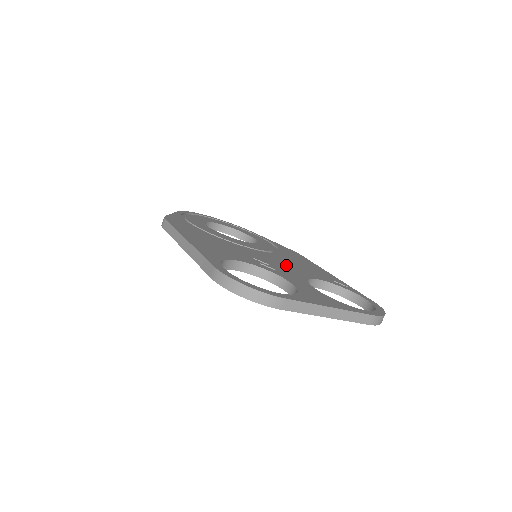
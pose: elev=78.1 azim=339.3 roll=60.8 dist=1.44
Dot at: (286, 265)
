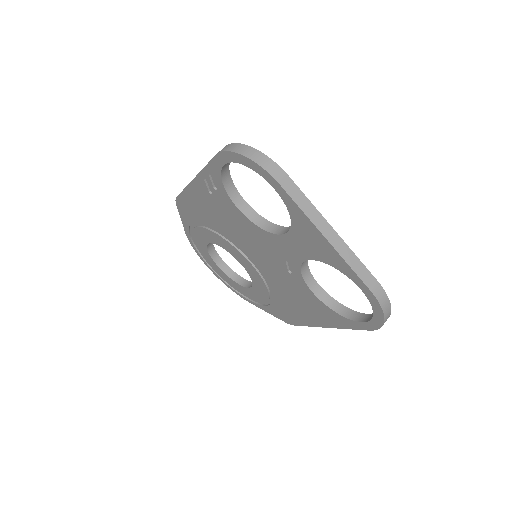
Dot at: occluded
